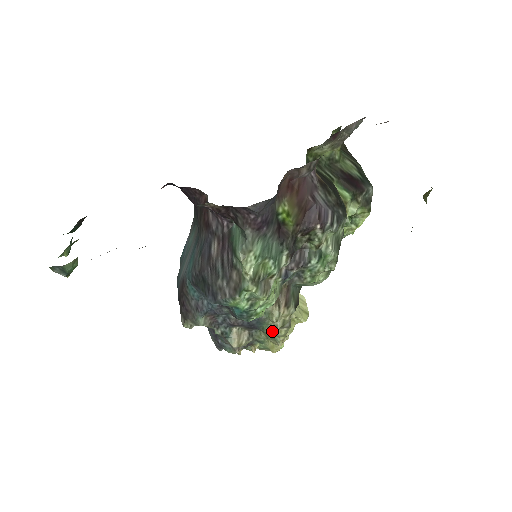
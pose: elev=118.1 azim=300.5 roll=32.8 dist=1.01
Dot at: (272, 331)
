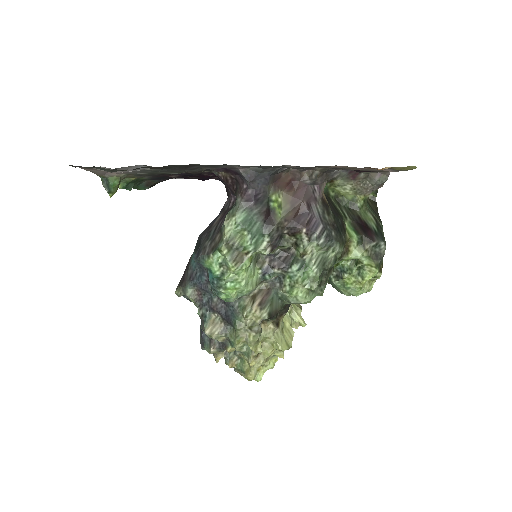
Dot at: (242, 331)
